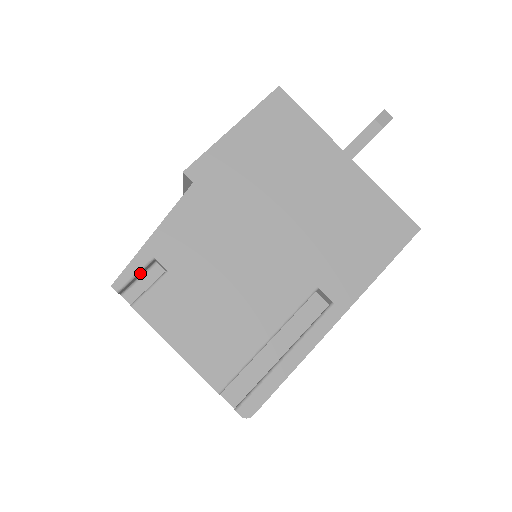
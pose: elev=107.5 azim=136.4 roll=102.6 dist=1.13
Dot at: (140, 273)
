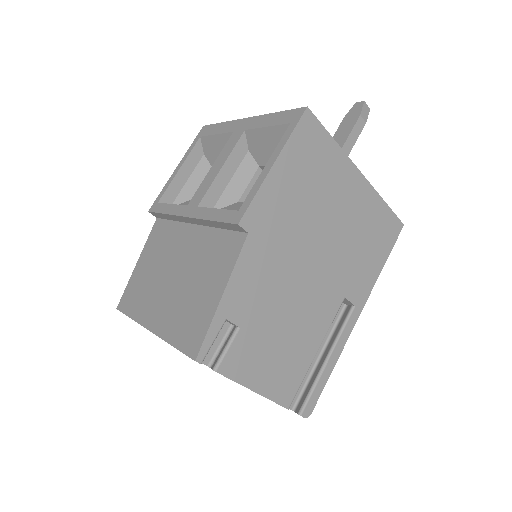
Dot at: (214, 336)
